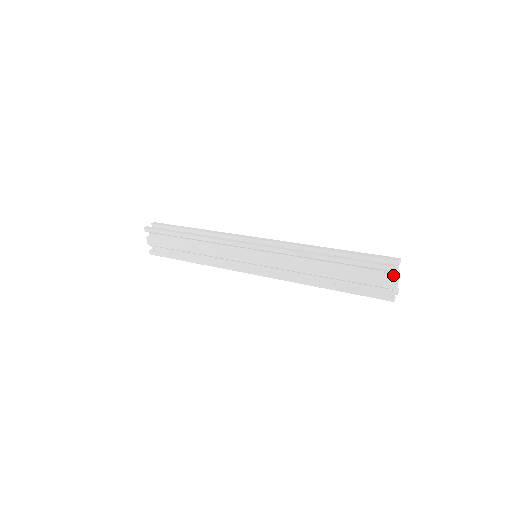
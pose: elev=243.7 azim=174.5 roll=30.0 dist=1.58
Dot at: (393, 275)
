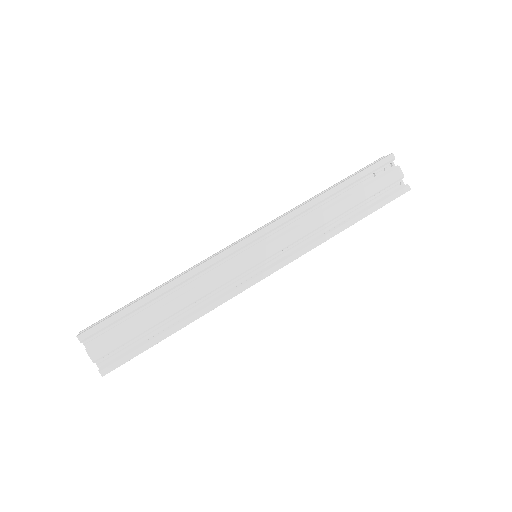
Dot at: (393, 167)
